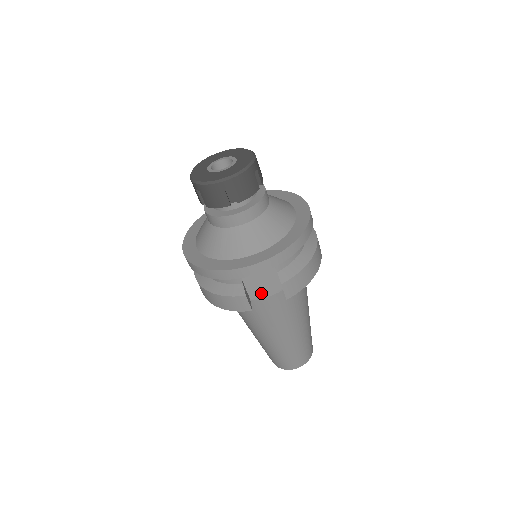
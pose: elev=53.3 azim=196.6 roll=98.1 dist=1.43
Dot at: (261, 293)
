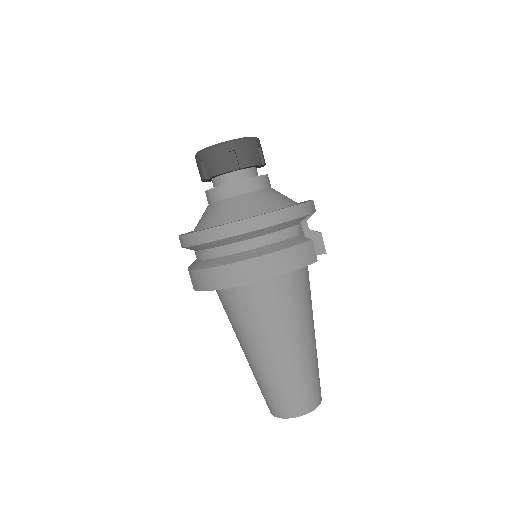
Dot at: occluded
